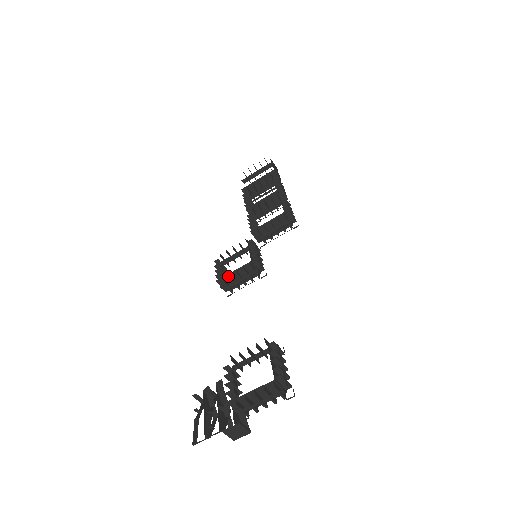
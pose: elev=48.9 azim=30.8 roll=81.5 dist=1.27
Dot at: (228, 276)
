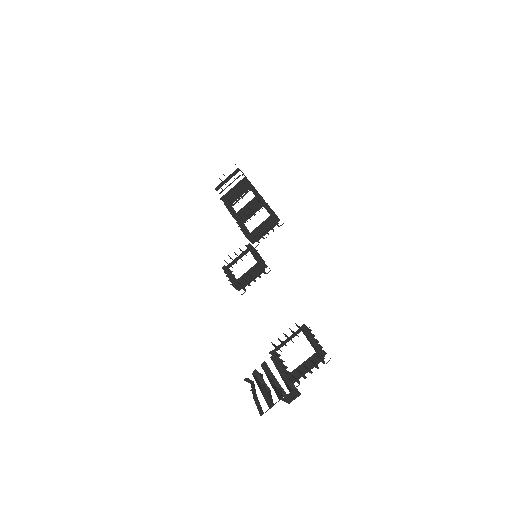
Dot at: (240, 278)
